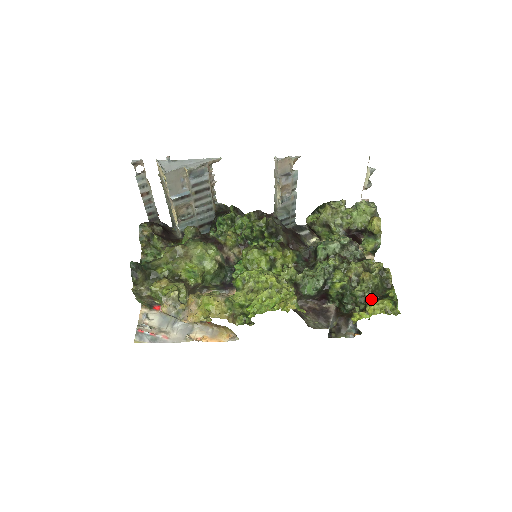
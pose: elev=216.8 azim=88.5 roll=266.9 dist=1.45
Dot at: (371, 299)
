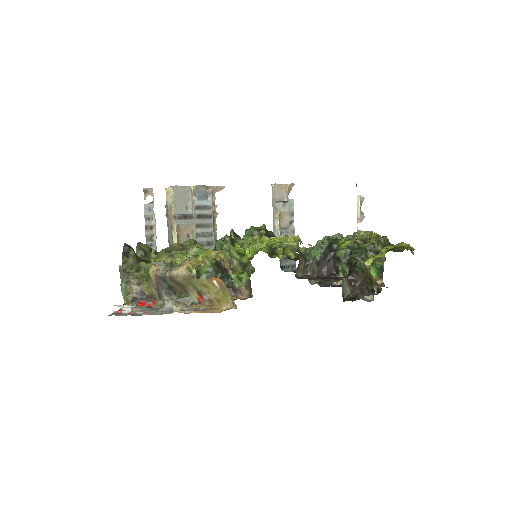
Dot at: occluded
